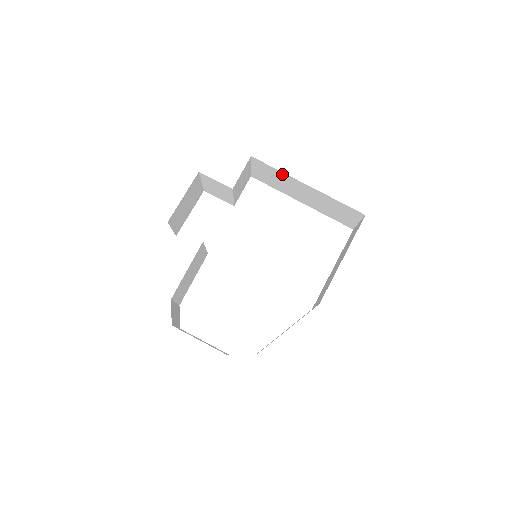
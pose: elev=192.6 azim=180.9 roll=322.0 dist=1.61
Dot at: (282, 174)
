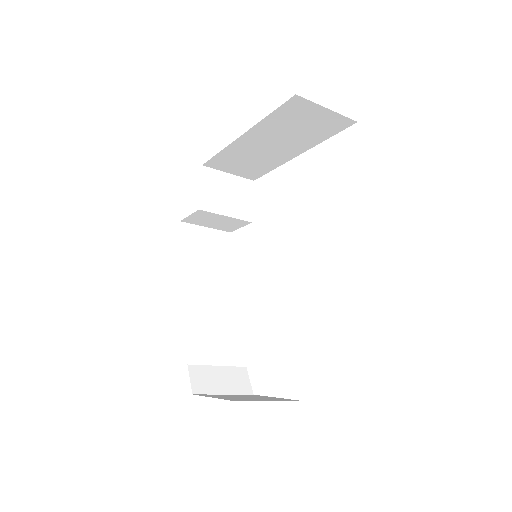
Dot at: (228, 151)
